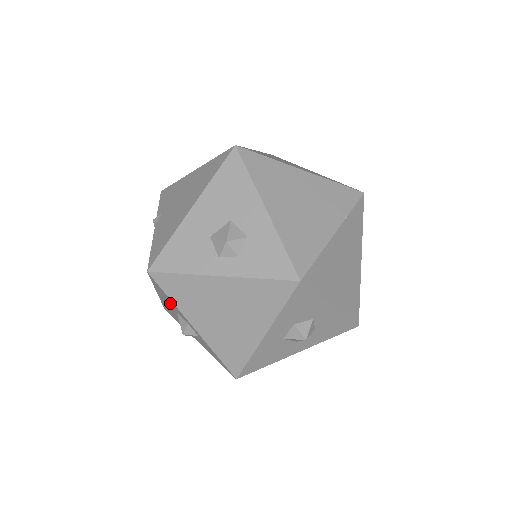
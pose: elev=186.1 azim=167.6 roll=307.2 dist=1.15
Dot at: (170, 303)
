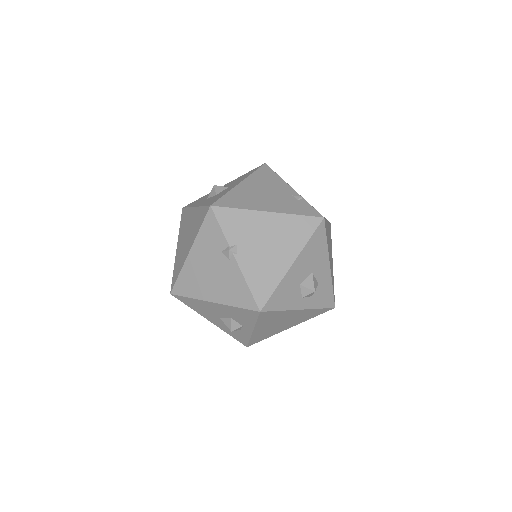
Dot at: (240, 317)
